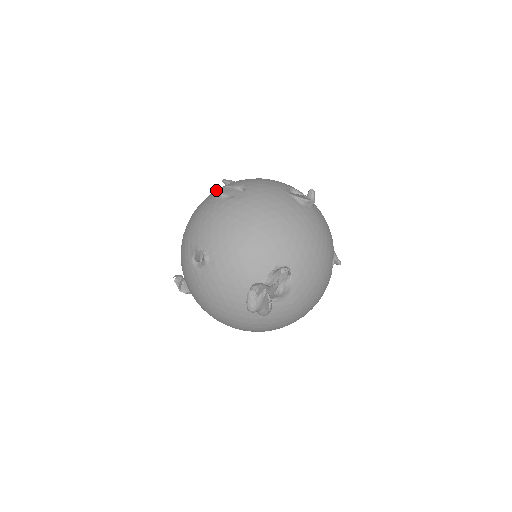
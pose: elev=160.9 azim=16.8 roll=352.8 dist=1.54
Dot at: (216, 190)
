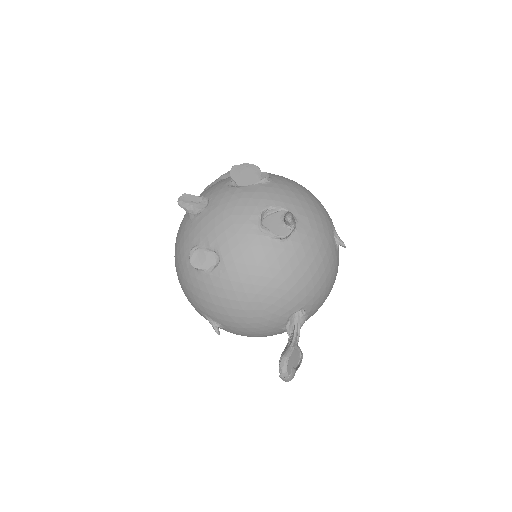
Dot at: (184, 243)
